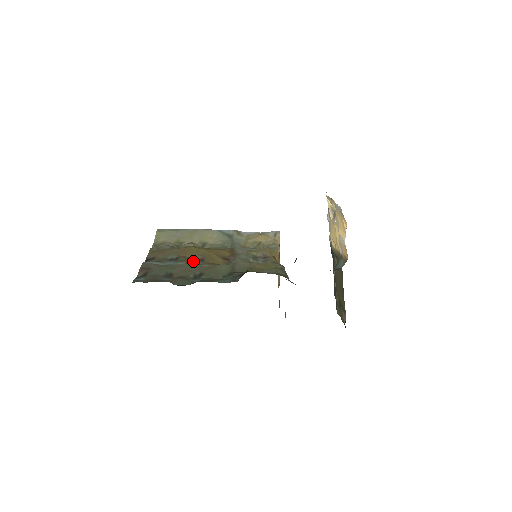
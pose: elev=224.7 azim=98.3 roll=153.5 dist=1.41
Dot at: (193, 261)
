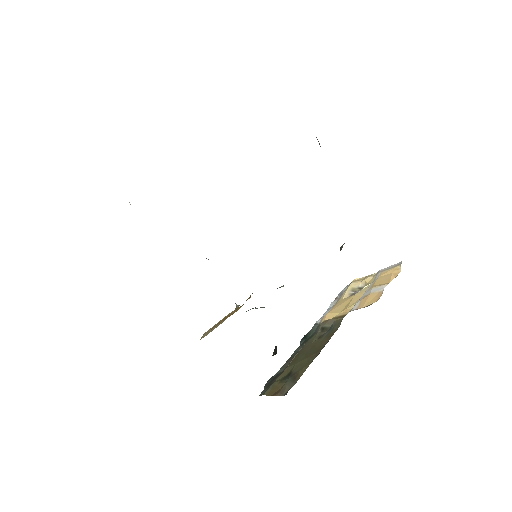
Dot at: occluded
